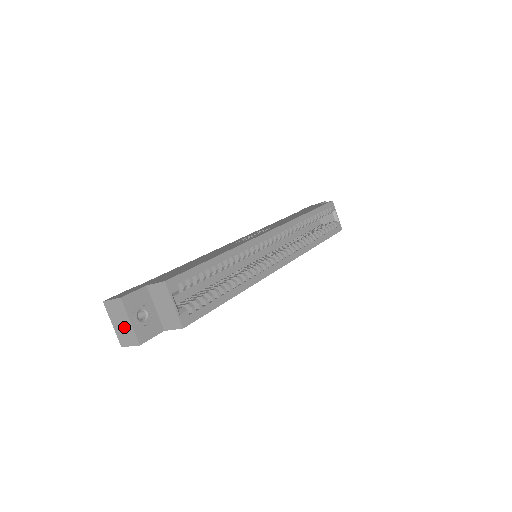
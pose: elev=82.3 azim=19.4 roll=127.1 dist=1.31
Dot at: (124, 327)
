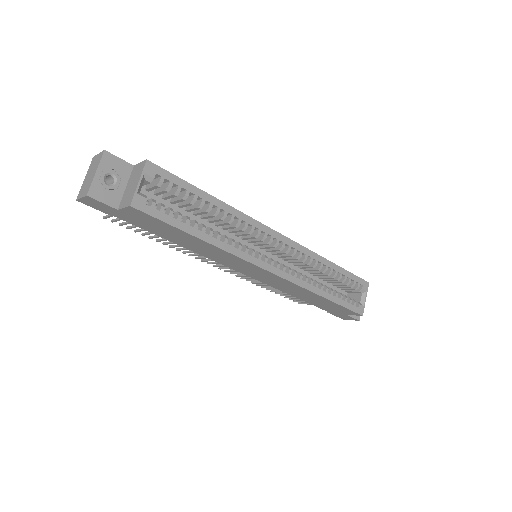
Dot at: (89, 179)
